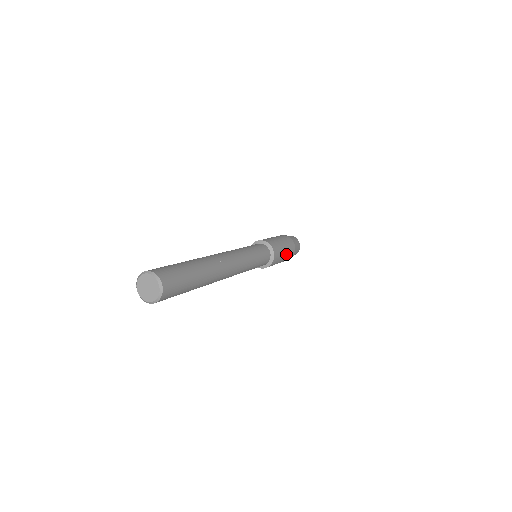
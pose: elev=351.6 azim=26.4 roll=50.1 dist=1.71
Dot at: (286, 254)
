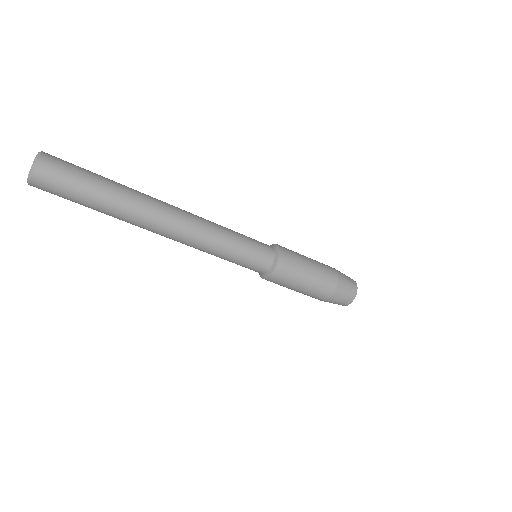
Dot at: (310, 282)
